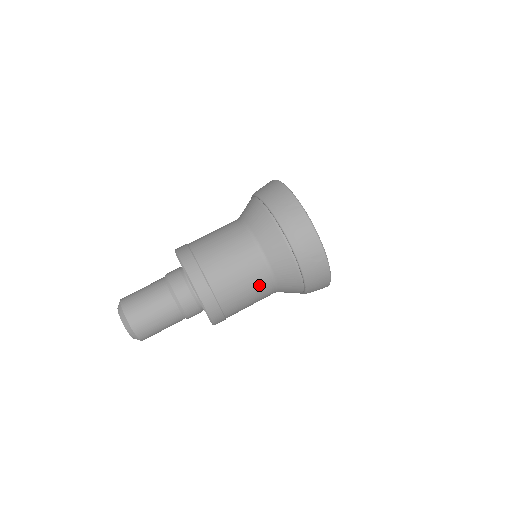
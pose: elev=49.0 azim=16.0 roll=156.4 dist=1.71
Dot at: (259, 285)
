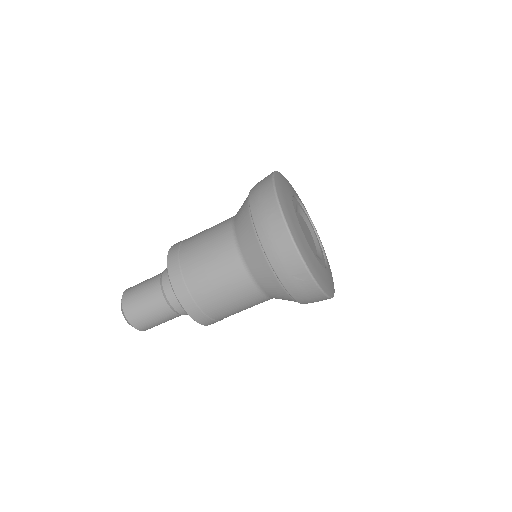
Dot at: (244, 295)
